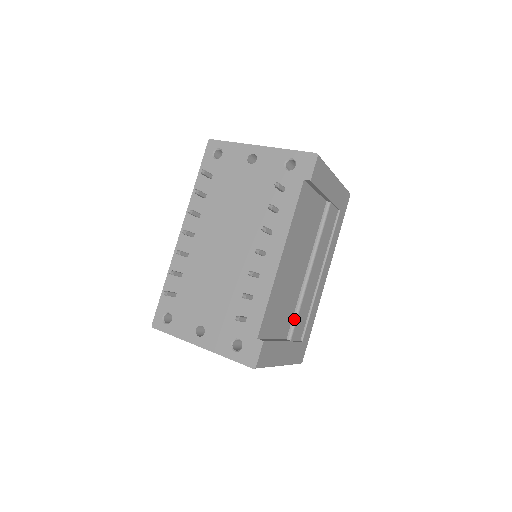
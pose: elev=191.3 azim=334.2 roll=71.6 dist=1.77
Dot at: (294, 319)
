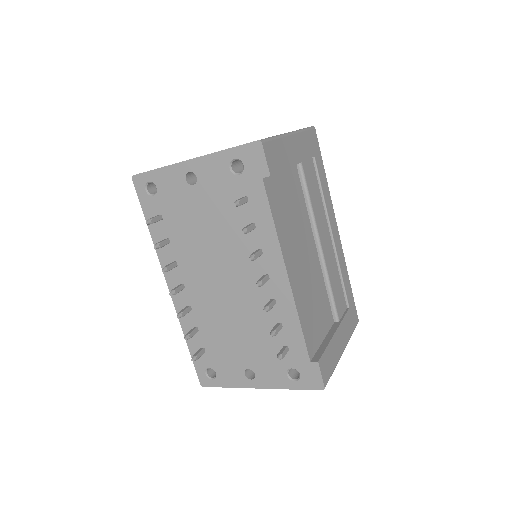
Dot at: (331, 300)
